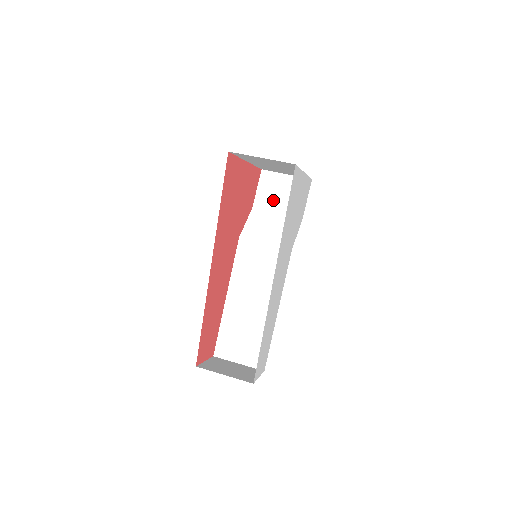
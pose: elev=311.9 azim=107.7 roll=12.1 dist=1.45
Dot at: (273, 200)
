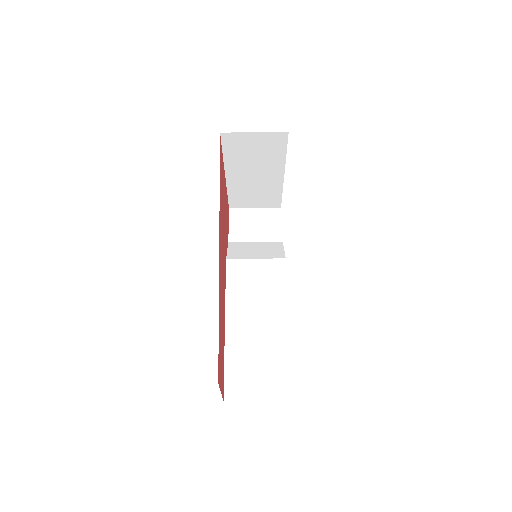
Dot at: (248, 231)
